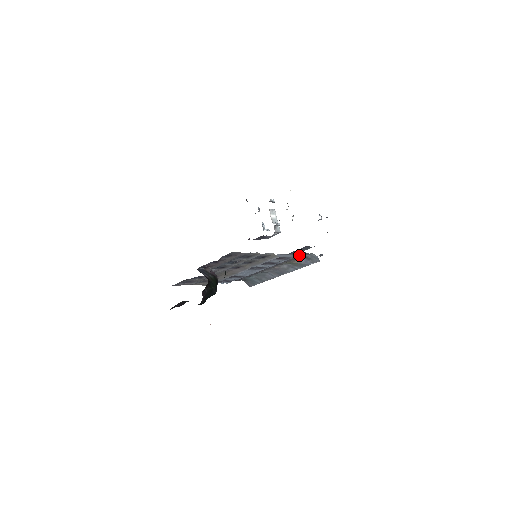
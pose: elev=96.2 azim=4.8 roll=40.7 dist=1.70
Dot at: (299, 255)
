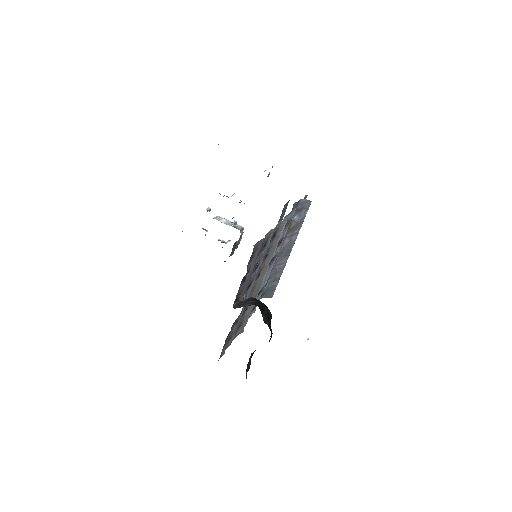
Dot at: occluded
